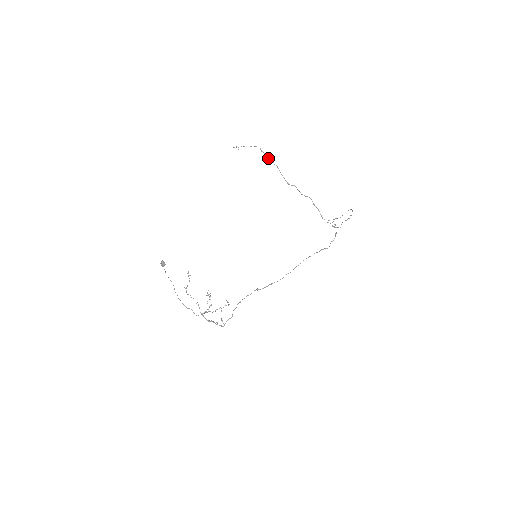
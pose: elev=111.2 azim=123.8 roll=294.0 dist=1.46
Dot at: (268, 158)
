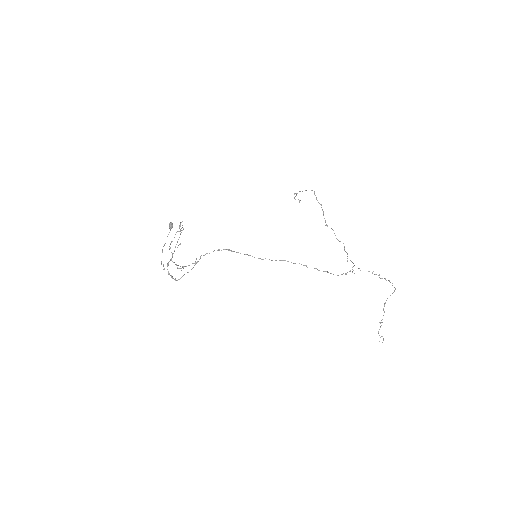
Dot at: occluded
